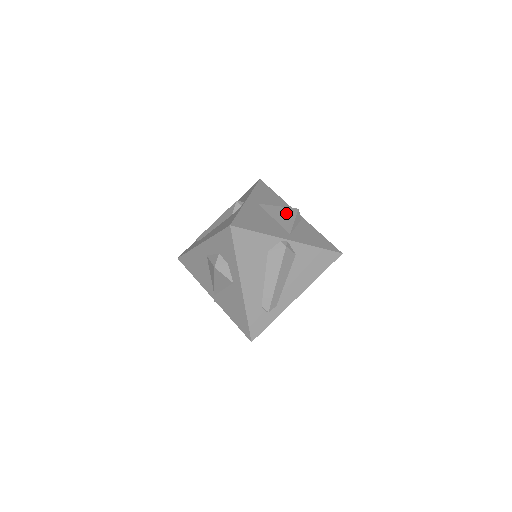
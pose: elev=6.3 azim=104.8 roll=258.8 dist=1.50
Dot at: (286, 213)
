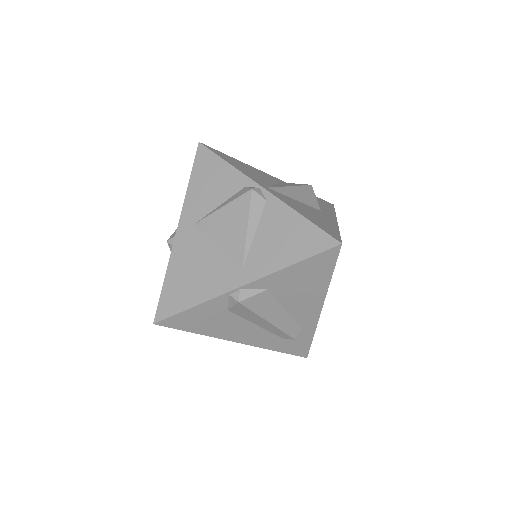
Dot at: (233, 217)
